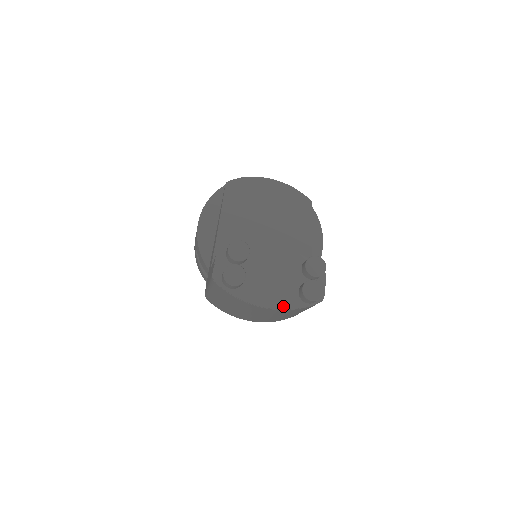
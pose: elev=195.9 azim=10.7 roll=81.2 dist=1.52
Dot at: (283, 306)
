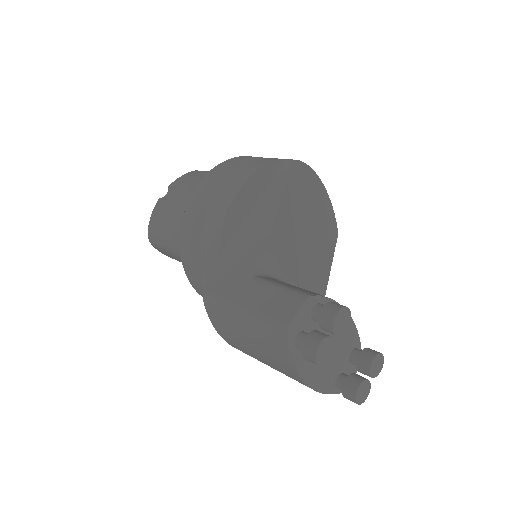
Dot at: (320, 388)
